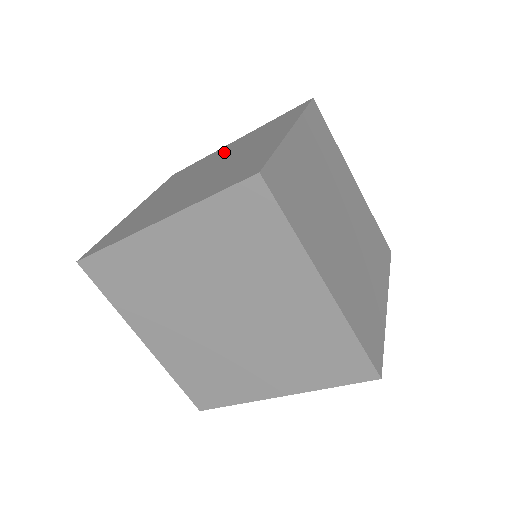
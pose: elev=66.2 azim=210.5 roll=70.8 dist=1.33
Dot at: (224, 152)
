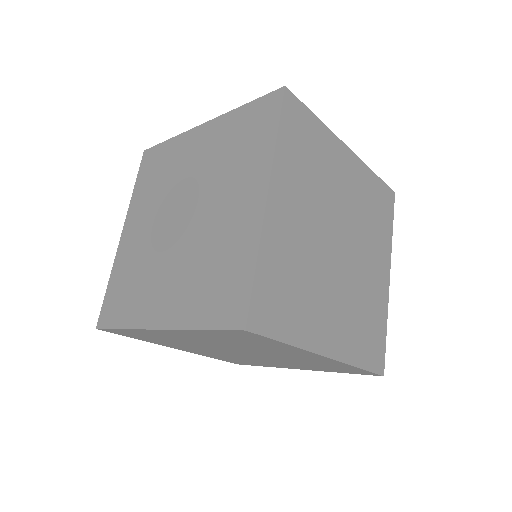
Dot at: occluded
